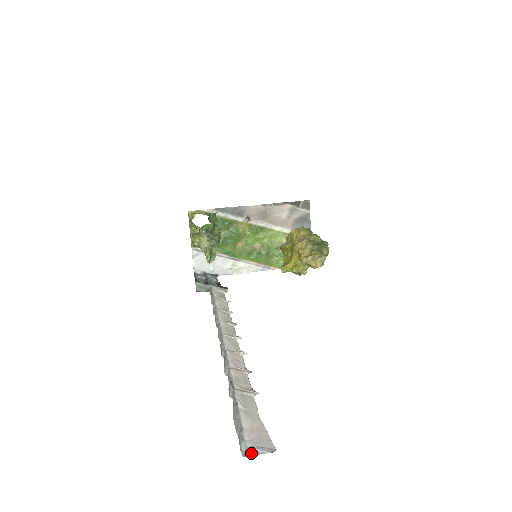
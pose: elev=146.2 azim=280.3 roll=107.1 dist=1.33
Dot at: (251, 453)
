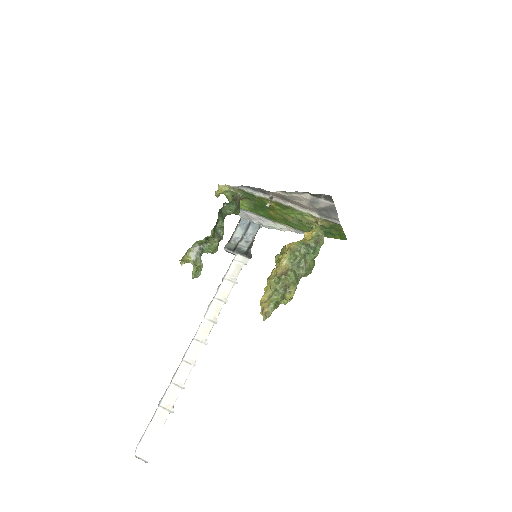
Dot at: occluded
